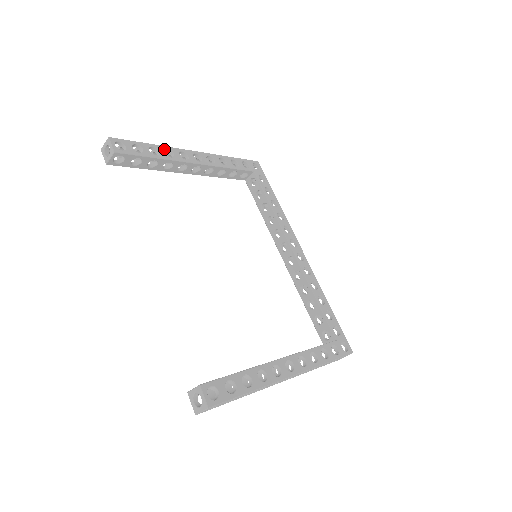
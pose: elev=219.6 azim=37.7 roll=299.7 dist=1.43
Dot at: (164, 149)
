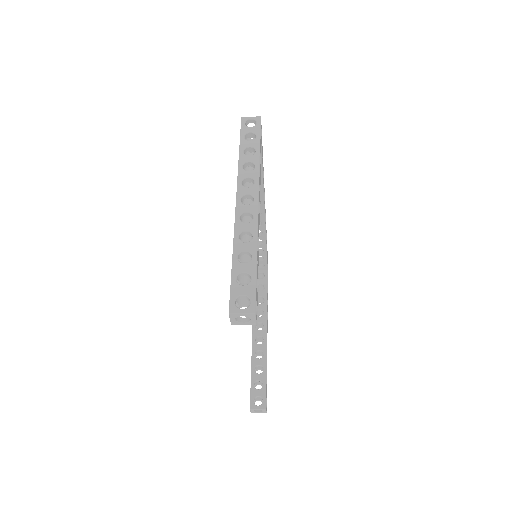
Dot at: occluded
